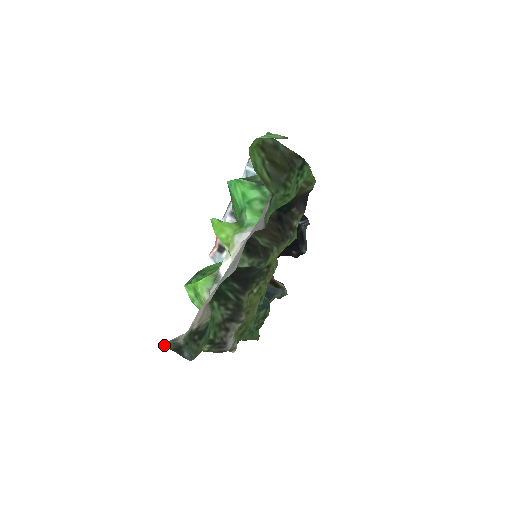
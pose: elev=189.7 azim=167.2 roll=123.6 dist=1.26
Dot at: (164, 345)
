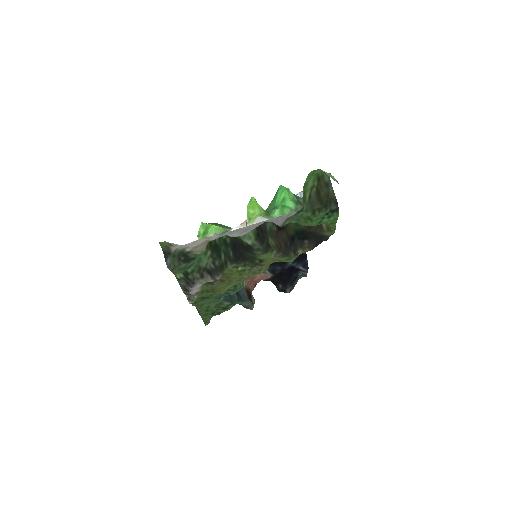
Dot at: (161, 242)
